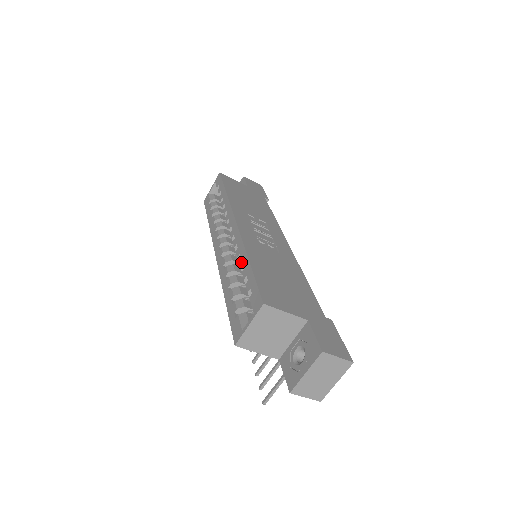
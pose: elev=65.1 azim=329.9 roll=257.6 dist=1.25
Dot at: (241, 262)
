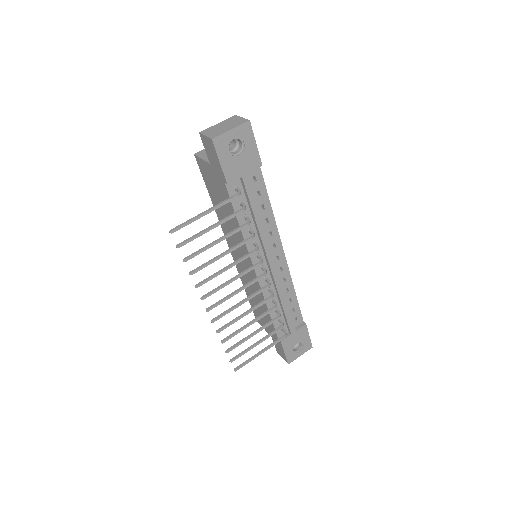
Dot at: occluded
